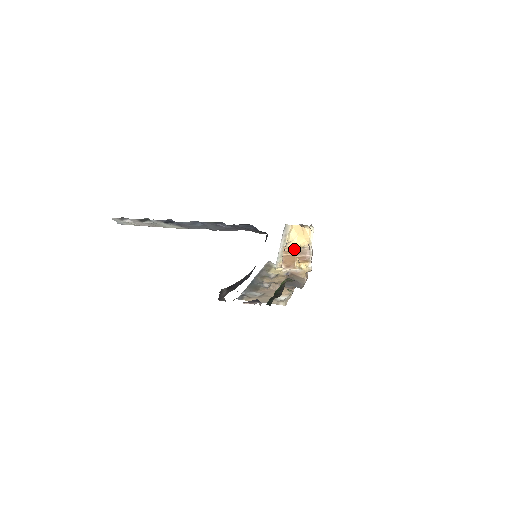
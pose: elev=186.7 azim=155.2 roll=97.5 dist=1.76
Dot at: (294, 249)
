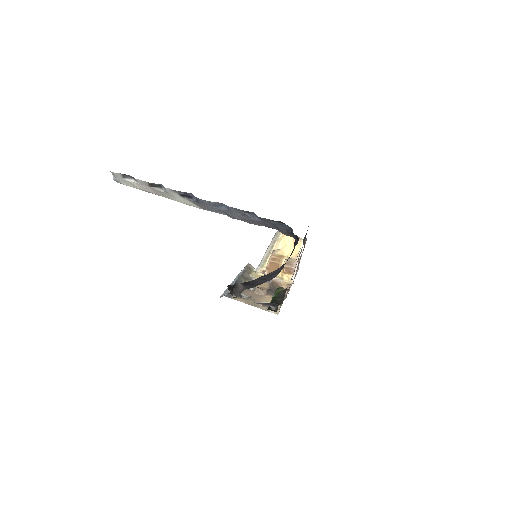
Dot at: (280, 258)
